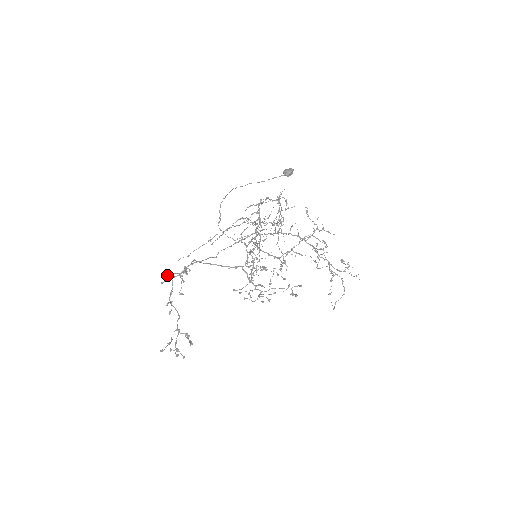
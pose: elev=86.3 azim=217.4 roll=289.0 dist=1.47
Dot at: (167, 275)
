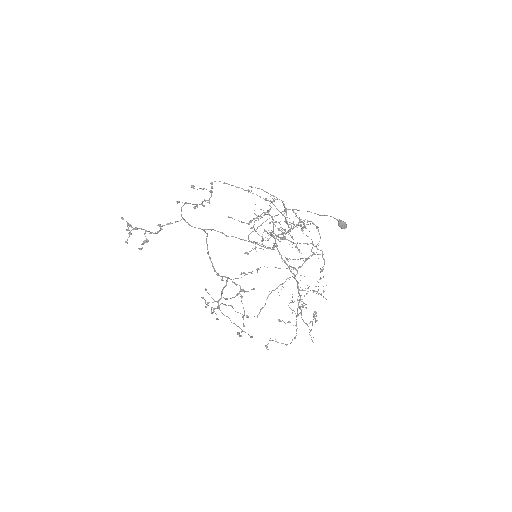
Dot at: occluded
